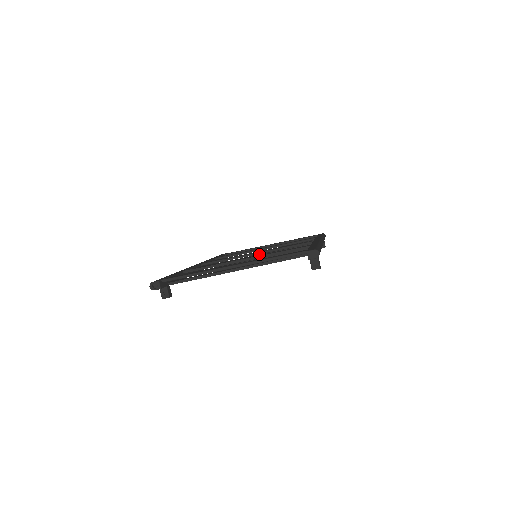
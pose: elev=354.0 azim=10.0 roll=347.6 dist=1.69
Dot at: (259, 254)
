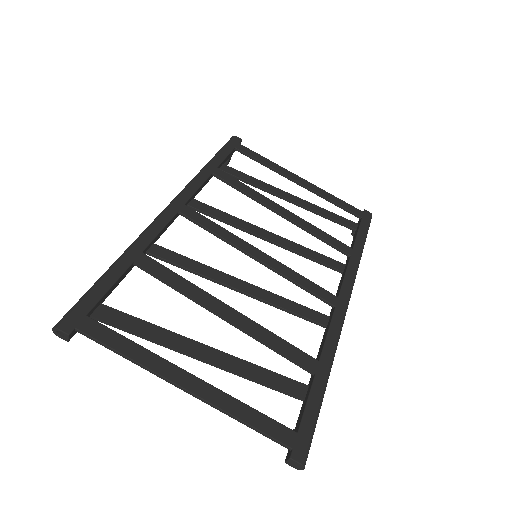
Dot at: (266, 234)
